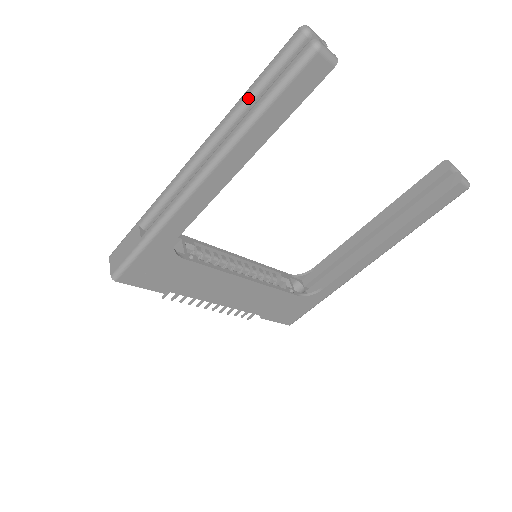
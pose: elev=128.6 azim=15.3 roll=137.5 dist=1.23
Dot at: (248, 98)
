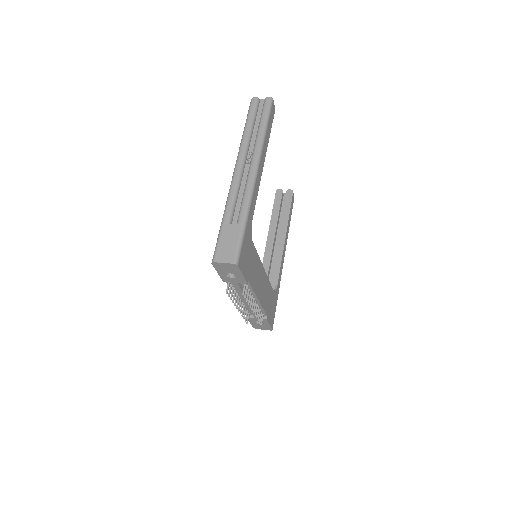
Dot at: (250, 129)
